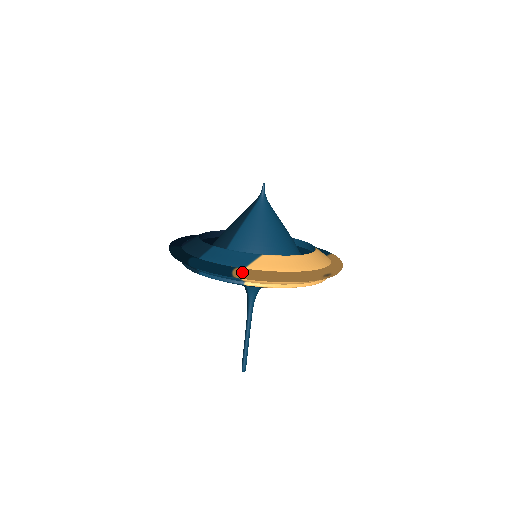
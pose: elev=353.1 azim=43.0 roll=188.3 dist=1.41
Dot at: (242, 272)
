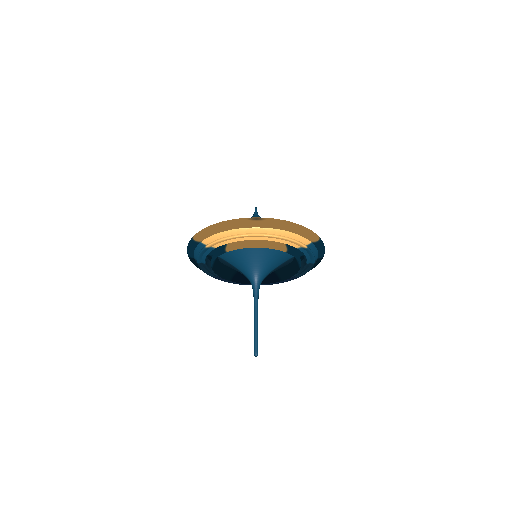
Dot at: (196, 234)
